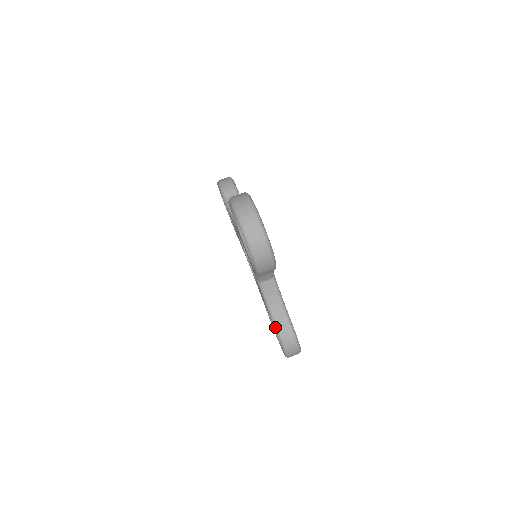
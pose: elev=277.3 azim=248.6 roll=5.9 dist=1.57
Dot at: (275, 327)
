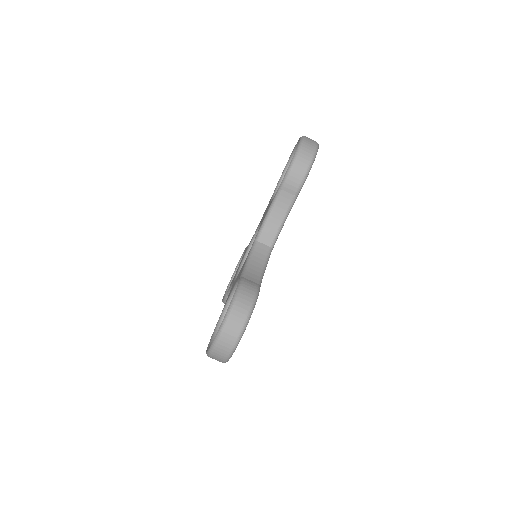
Dot at: (226, 295)
